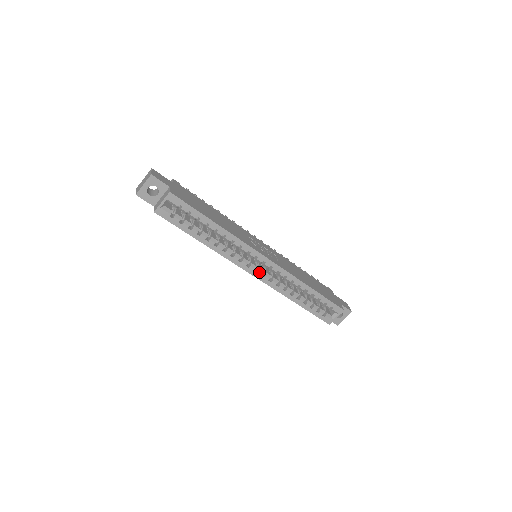
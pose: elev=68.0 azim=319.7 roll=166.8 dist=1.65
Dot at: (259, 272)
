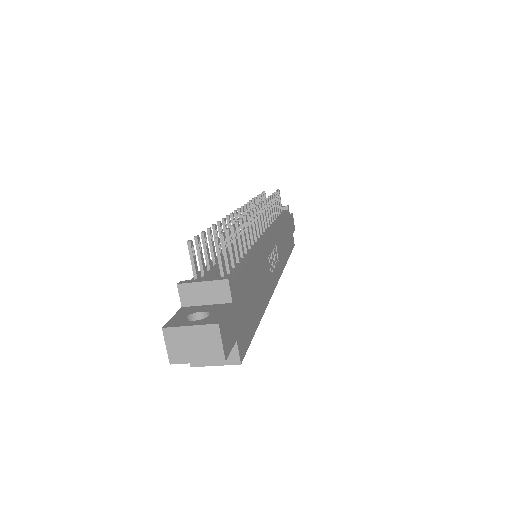
Dot at: occluded
